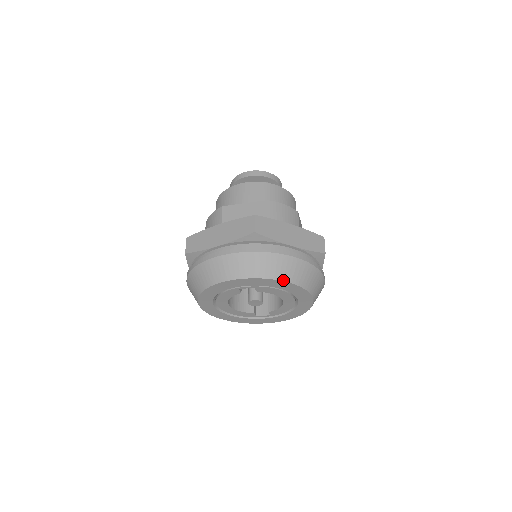
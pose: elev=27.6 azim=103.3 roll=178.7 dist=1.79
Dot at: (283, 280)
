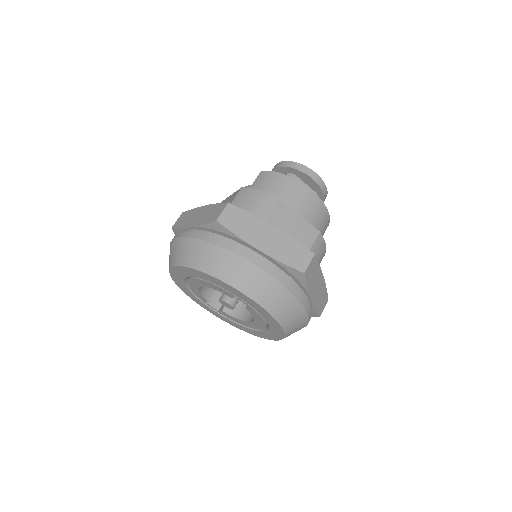
Dot at: (283, 326)
